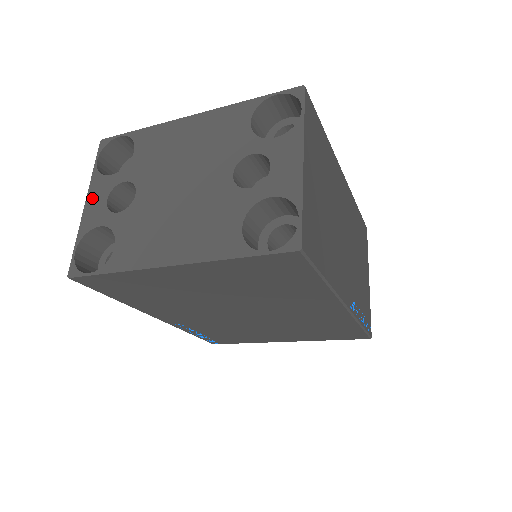
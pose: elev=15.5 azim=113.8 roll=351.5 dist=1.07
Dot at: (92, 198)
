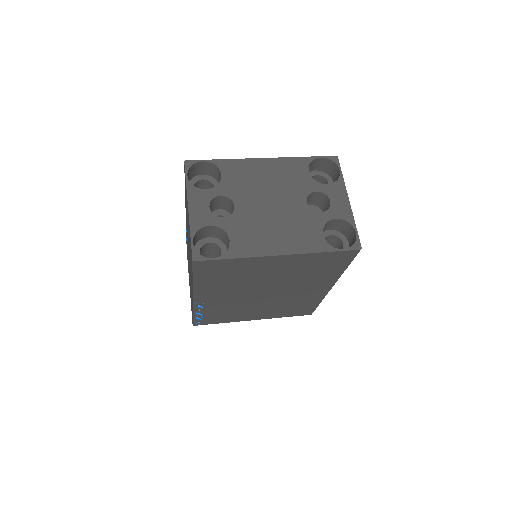
Dot at: (194, 204)
